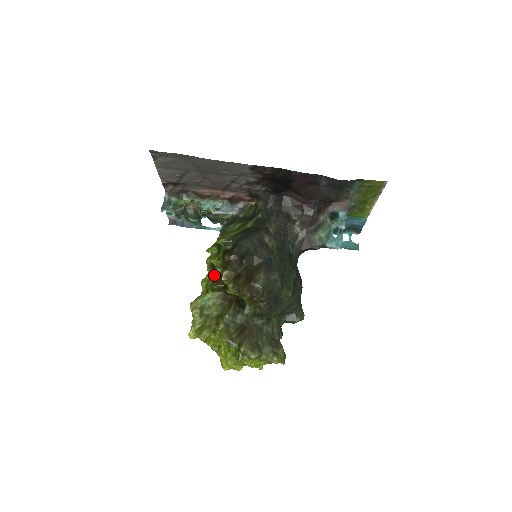
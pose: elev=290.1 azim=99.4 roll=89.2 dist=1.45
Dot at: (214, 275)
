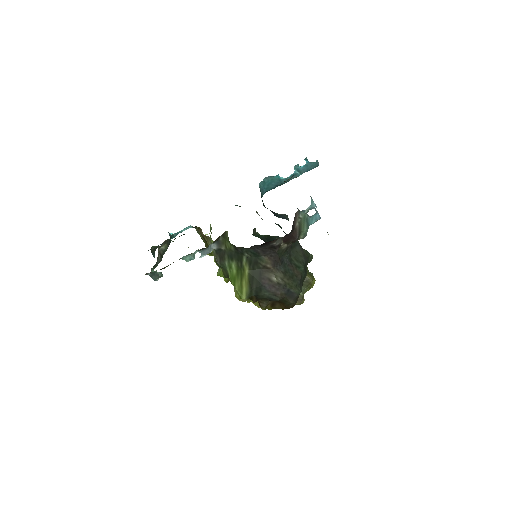
Dot at: occluded
